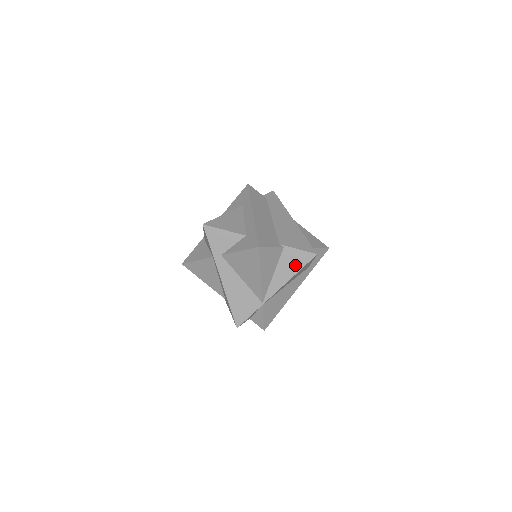
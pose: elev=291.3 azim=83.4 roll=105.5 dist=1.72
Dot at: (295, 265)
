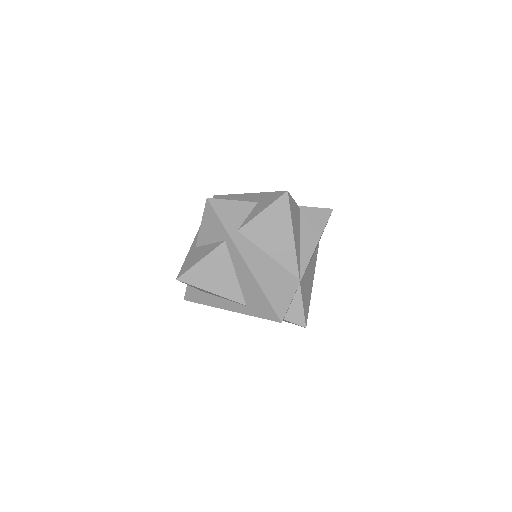
Dot at: (317, 225)
